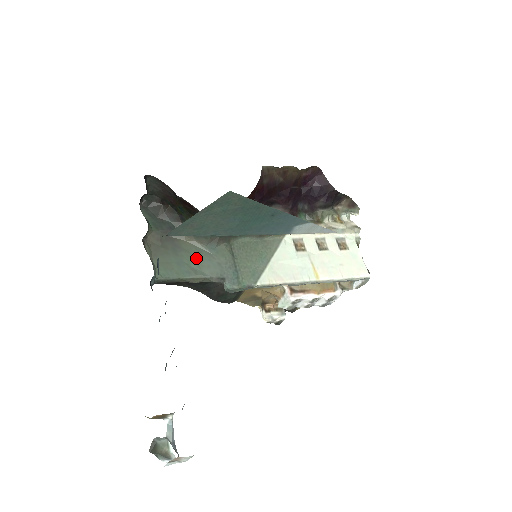
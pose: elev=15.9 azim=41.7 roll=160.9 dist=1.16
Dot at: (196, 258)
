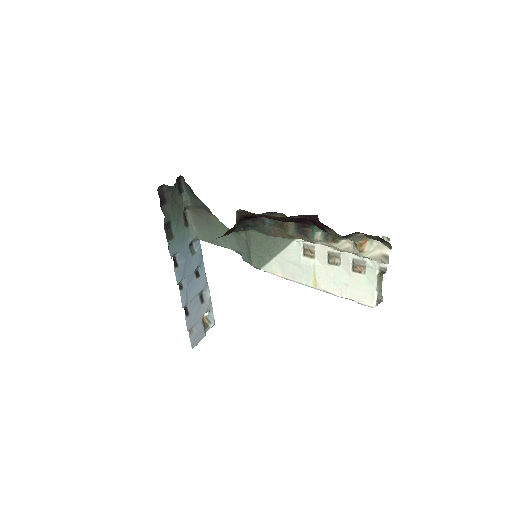
Dot at: (221, 233)
